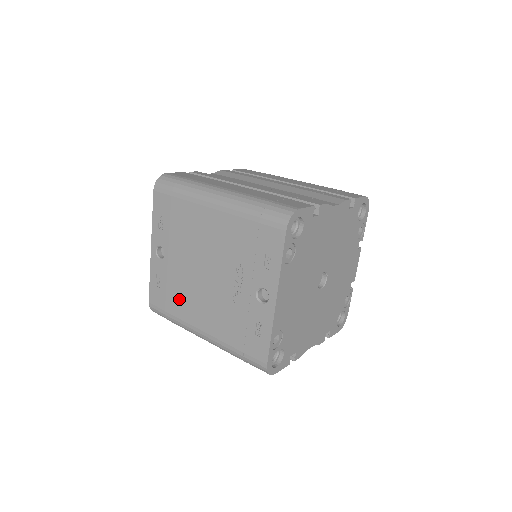
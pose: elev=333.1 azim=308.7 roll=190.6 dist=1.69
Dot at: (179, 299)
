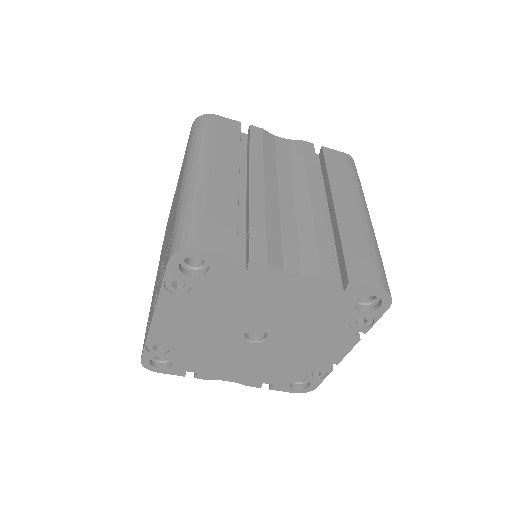
Dot at: occluded
